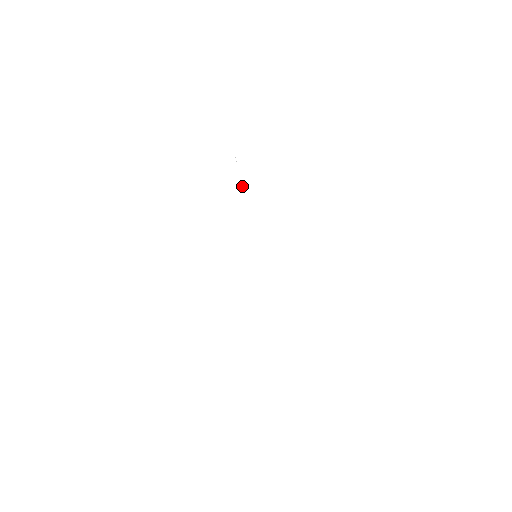
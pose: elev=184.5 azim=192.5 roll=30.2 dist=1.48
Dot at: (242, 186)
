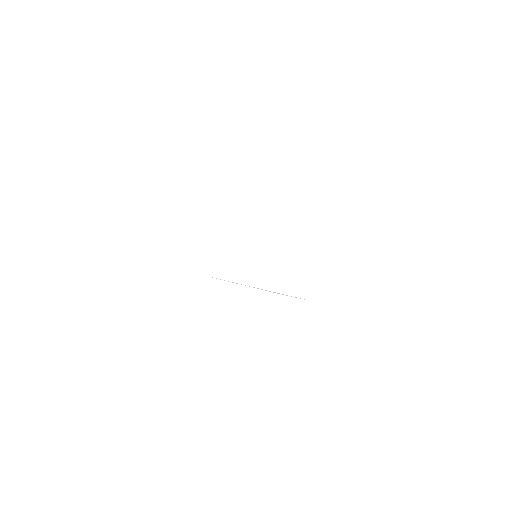
Dot at: occluded
